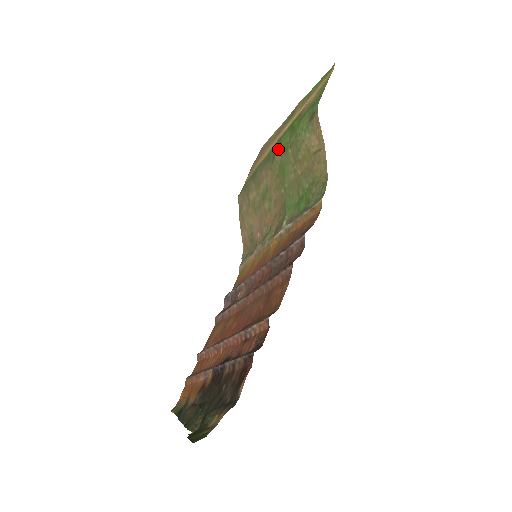
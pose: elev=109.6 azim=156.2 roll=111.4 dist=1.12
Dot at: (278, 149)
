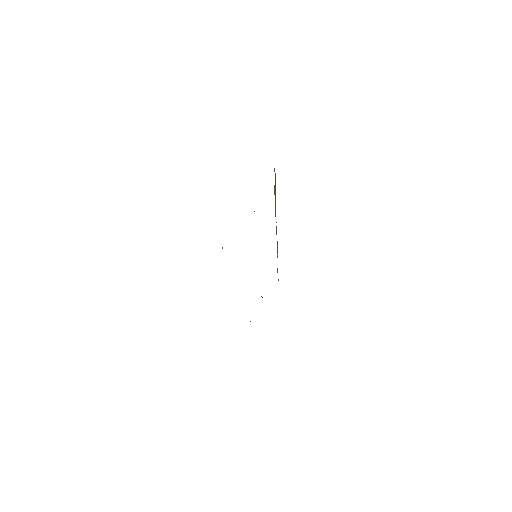
Dot at: occluded
